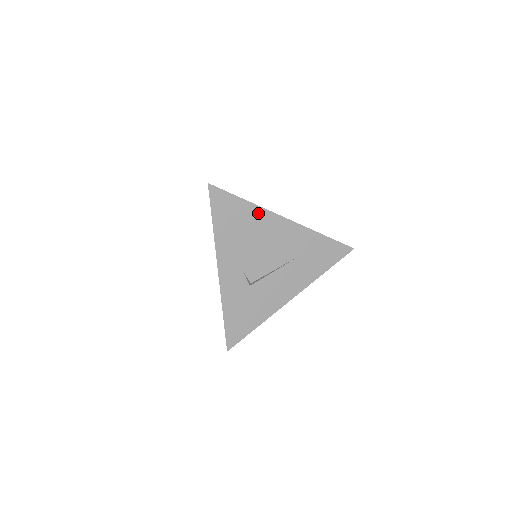
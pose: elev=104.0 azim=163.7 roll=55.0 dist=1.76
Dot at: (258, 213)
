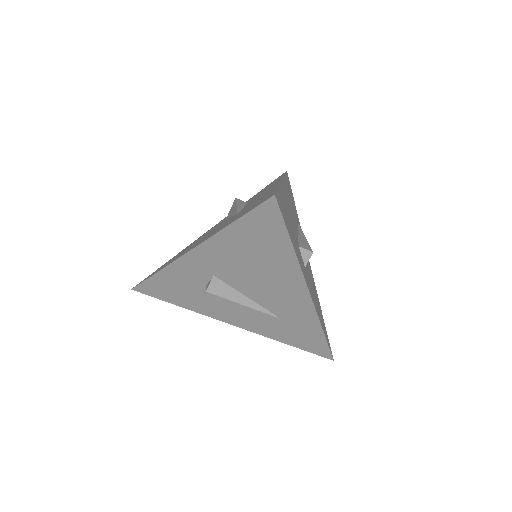
Dot at: (290, 265)
